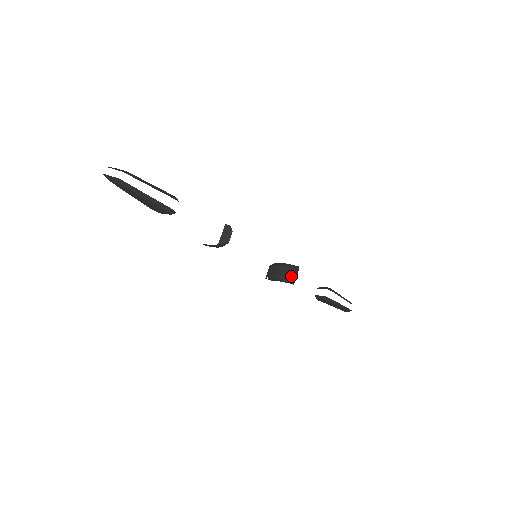
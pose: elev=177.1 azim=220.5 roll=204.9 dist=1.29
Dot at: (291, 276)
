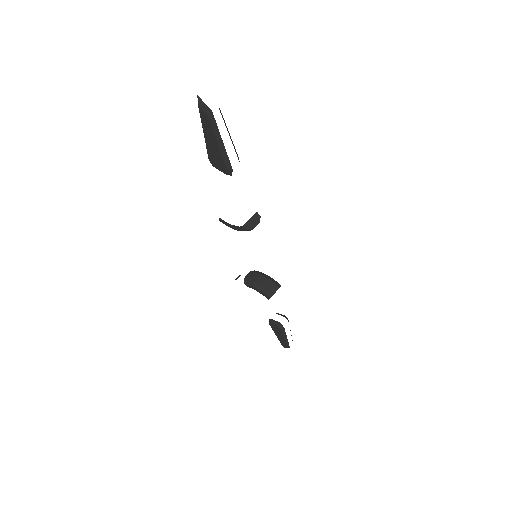
Dot at: (272, 291)
